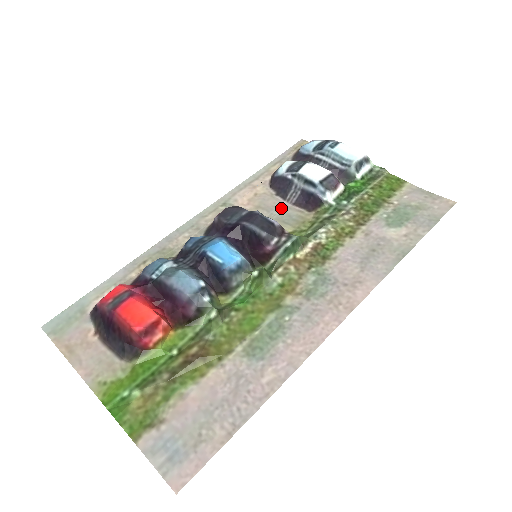
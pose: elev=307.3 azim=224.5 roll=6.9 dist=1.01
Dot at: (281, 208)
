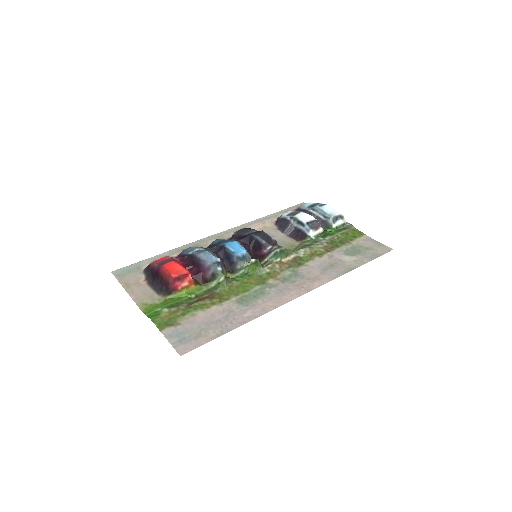
Dot at: (279, 236)
